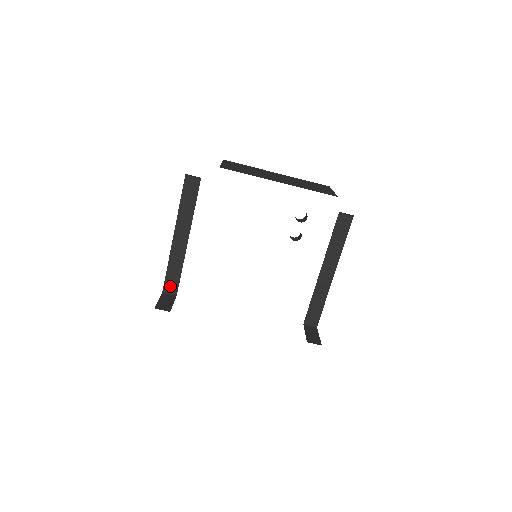
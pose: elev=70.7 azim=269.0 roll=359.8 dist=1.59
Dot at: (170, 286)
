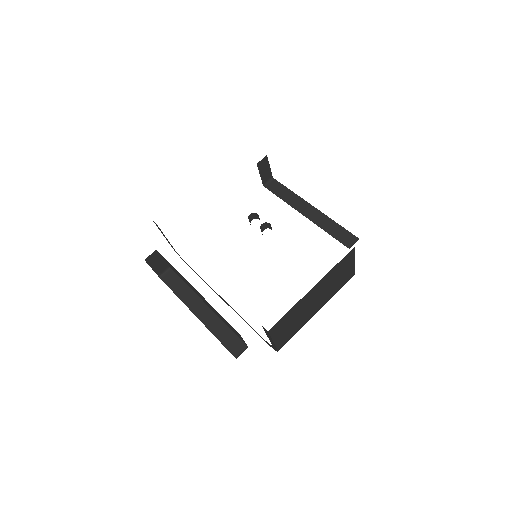
Dot at: (236, 348)
